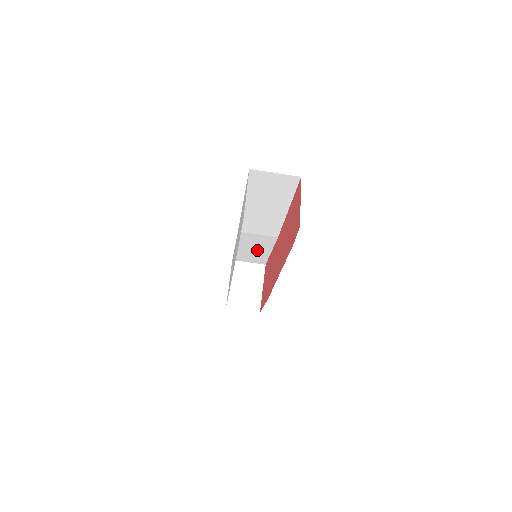
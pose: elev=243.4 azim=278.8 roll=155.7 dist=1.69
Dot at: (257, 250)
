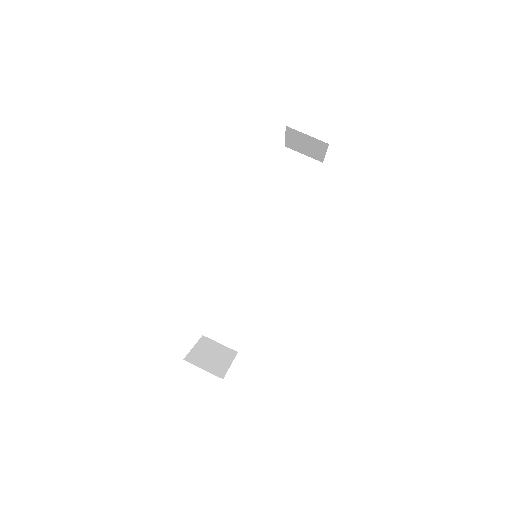
Dot at: (242, 304)
